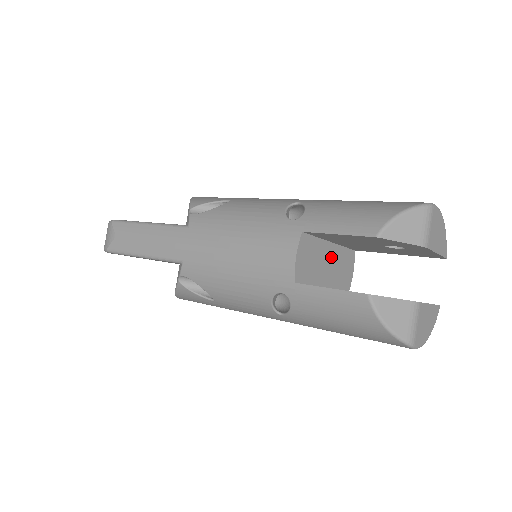
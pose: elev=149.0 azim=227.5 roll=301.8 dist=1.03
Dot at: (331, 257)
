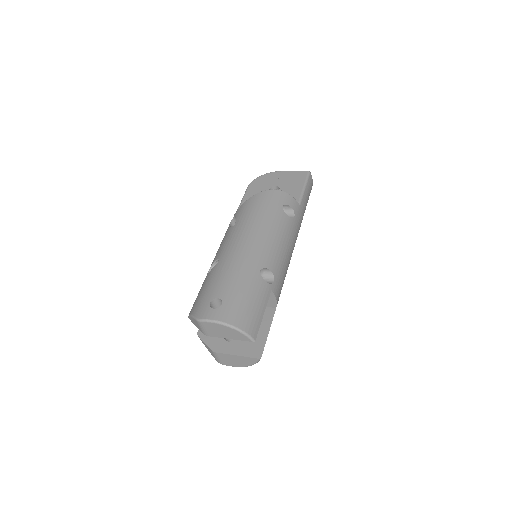
Dot at: occluded
